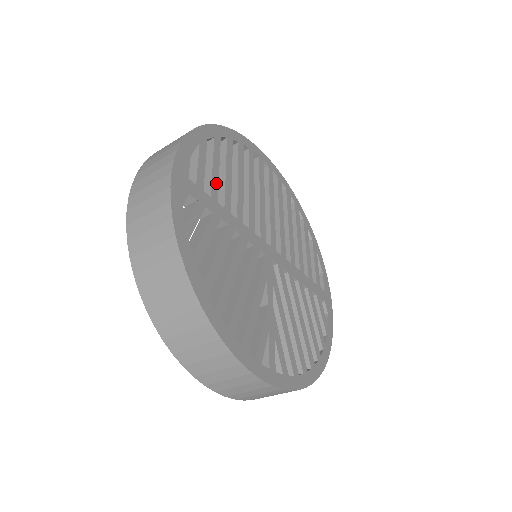
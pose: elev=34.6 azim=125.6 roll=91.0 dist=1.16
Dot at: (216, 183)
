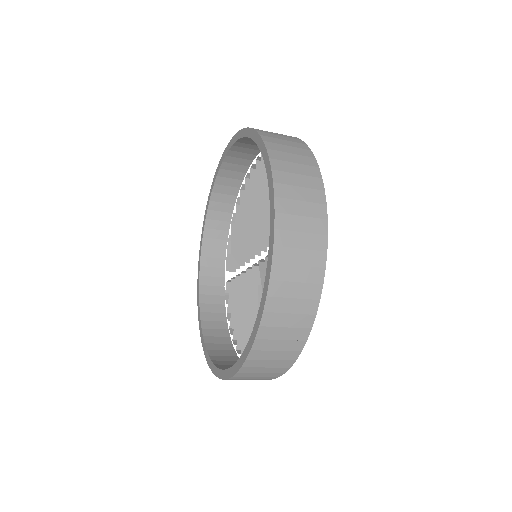
Dot at: occluded
